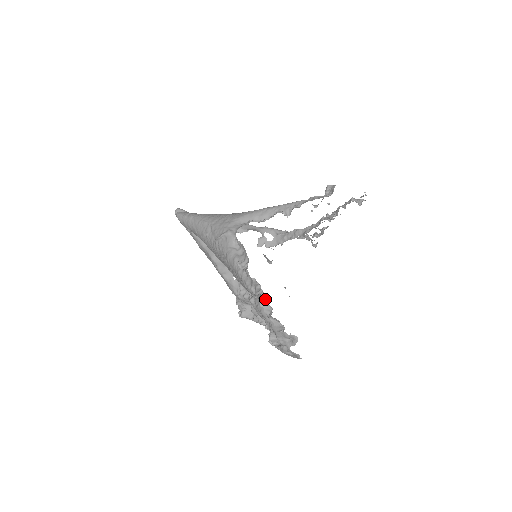
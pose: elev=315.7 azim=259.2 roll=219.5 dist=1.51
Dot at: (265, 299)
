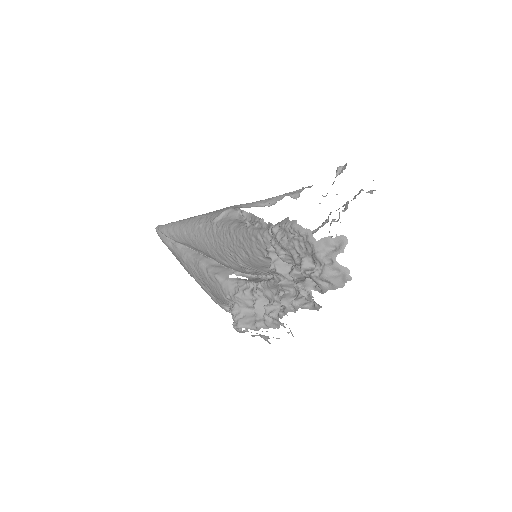
Dot at: occluded
